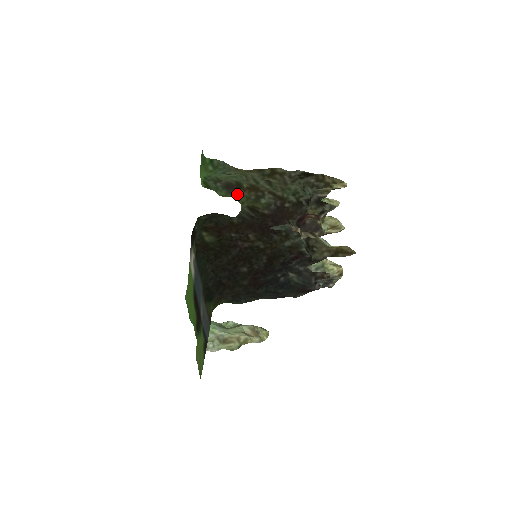
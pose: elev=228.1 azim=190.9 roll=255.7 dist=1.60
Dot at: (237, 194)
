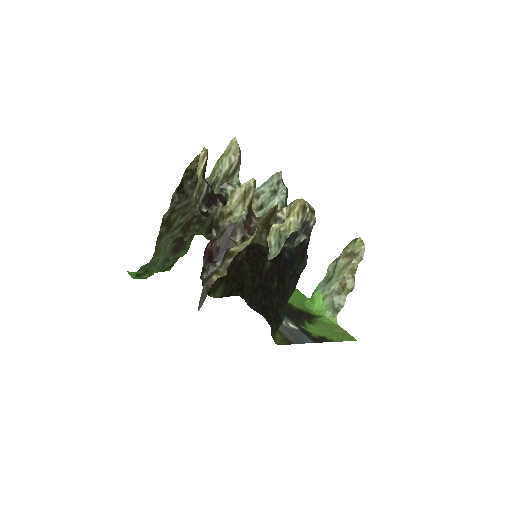
Dot at: (189, 240)
